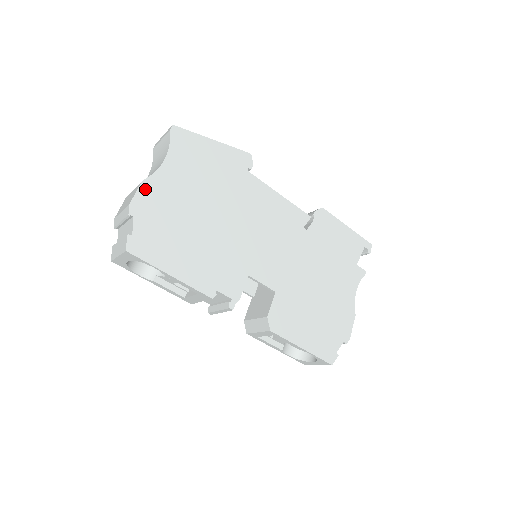
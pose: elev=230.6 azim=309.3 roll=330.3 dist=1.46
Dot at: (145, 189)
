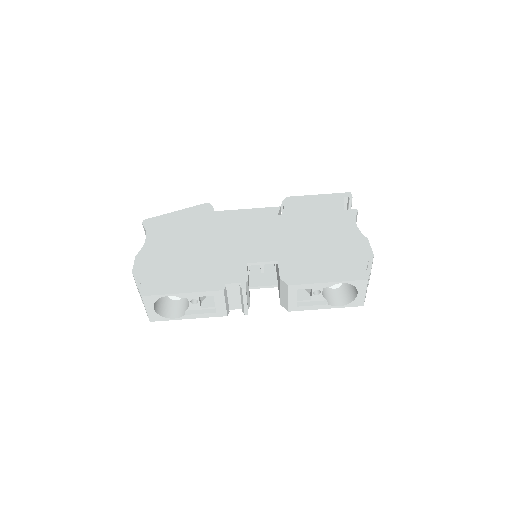
Dot at: (139, 259)
